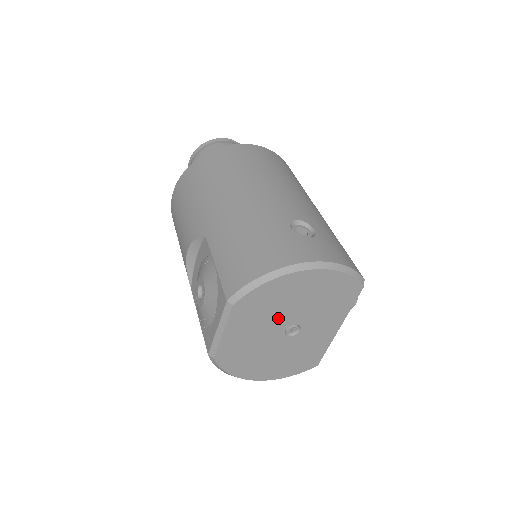
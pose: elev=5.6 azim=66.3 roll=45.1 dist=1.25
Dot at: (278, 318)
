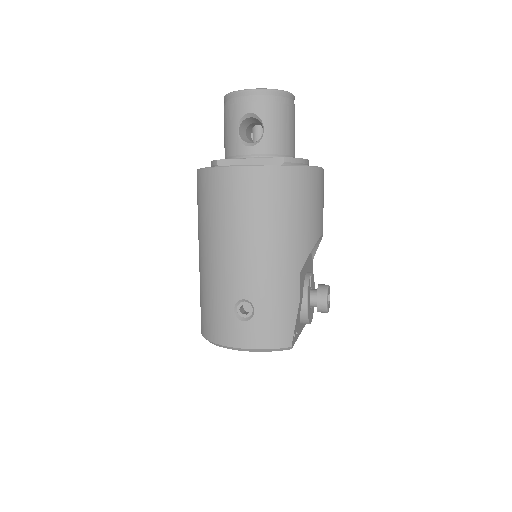
Dot at: occluded
